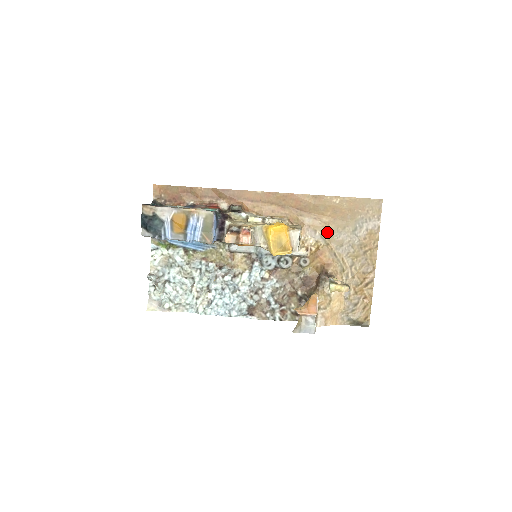
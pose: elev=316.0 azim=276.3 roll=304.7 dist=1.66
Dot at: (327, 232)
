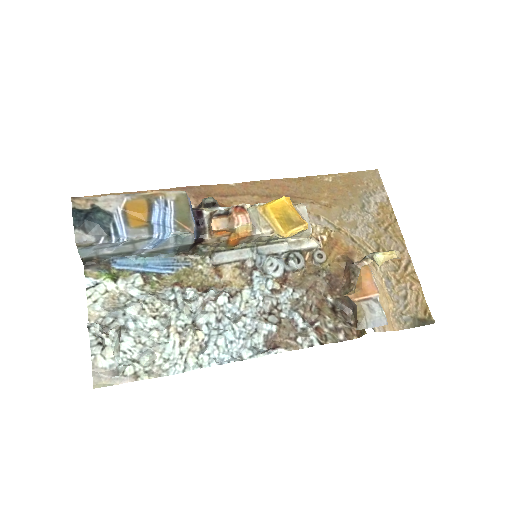
Dot at: (332, 215)
